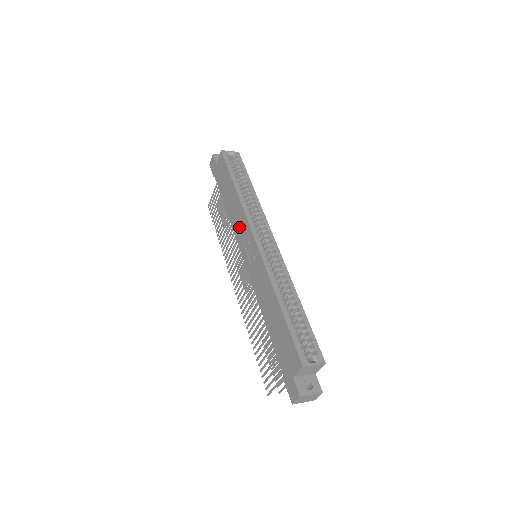
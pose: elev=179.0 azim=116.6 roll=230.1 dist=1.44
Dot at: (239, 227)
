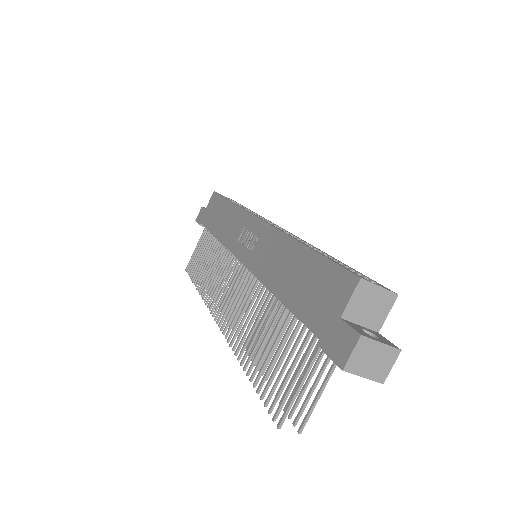
Dot at: (233, 231)
